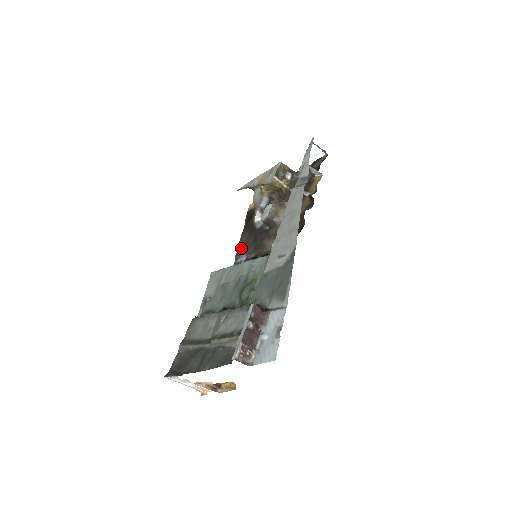
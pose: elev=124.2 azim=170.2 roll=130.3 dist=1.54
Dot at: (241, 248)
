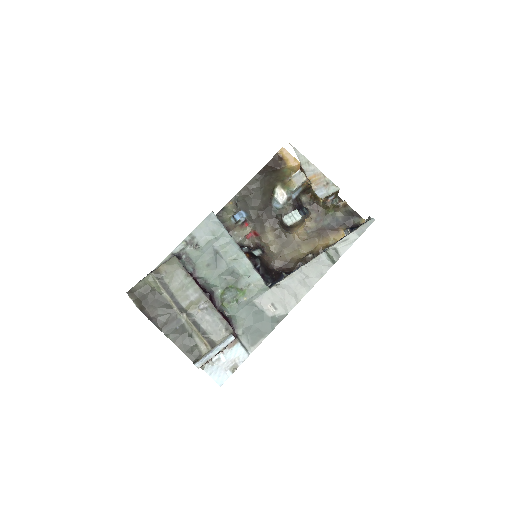
Dot at: (246, 194)
